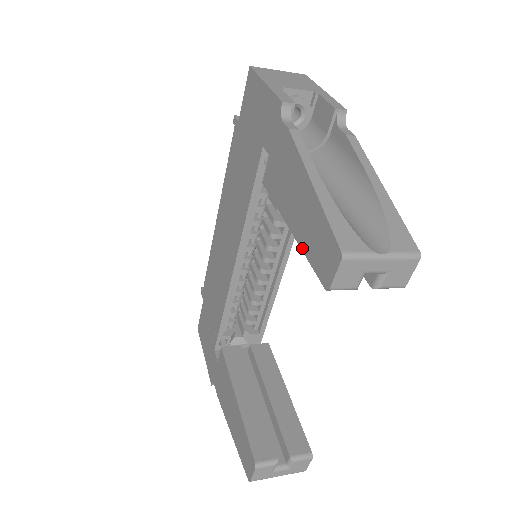
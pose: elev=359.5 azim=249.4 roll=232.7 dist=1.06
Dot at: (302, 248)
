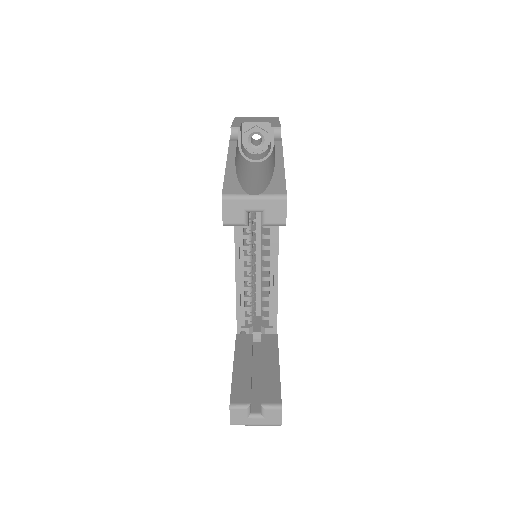
Dot at: occluded
